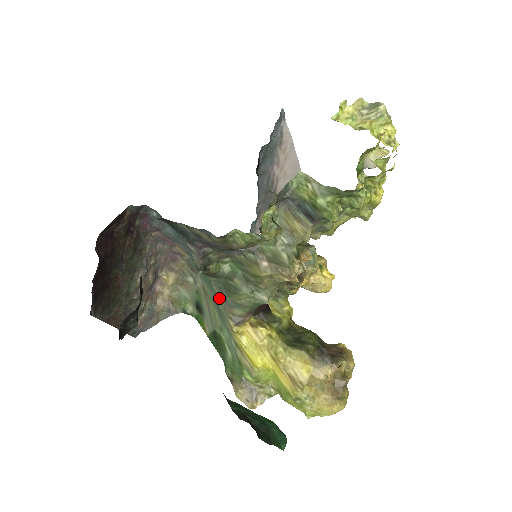
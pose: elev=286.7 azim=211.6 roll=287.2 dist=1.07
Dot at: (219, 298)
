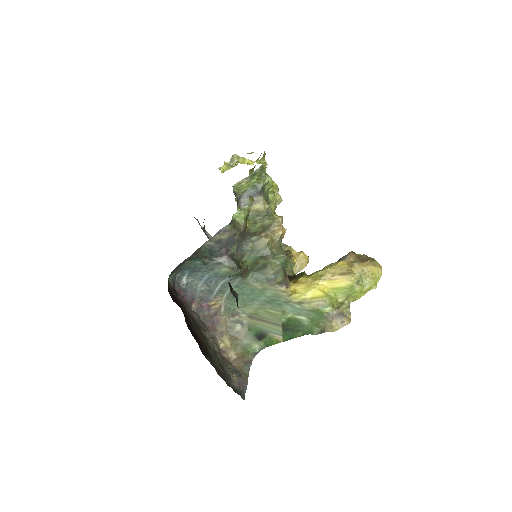
Dot at: (263, 289)
